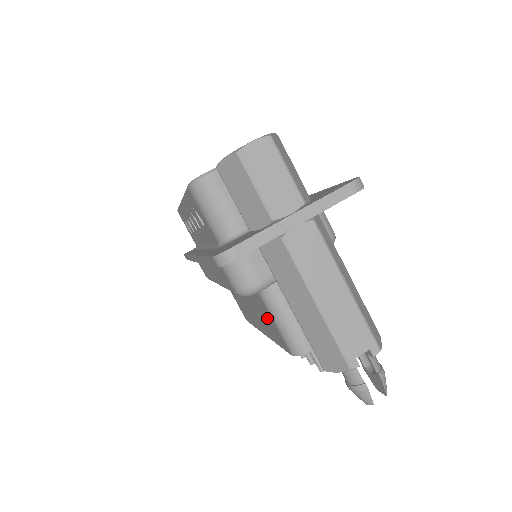
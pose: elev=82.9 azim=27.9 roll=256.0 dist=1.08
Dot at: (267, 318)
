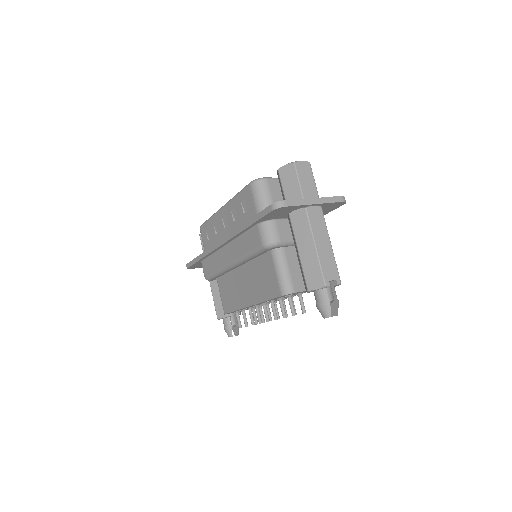
Dot at: (268, 276)
